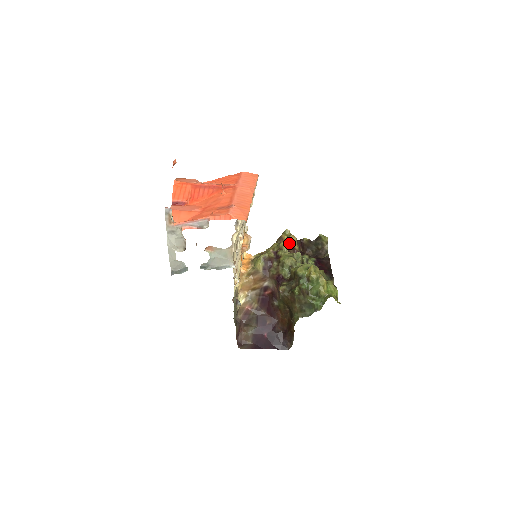
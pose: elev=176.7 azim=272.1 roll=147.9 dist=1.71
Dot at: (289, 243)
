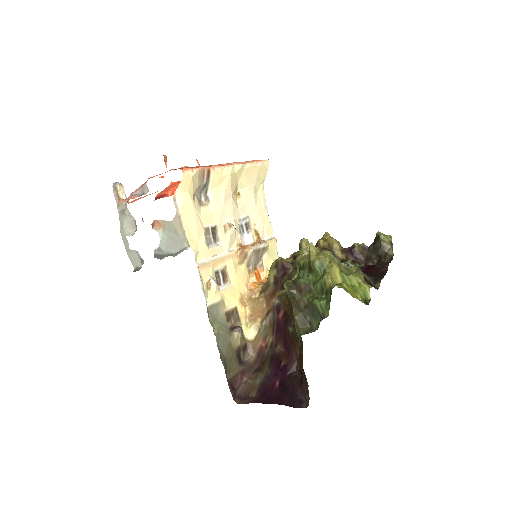
Dot at: (326, 249)
